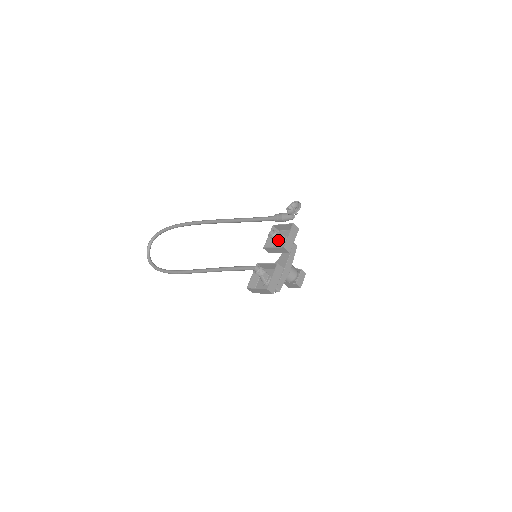
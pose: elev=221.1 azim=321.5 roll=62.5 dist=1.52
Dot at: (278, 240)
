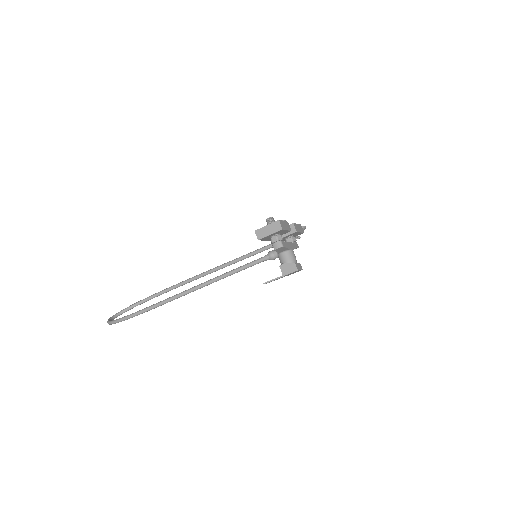
Dot at: occluded
